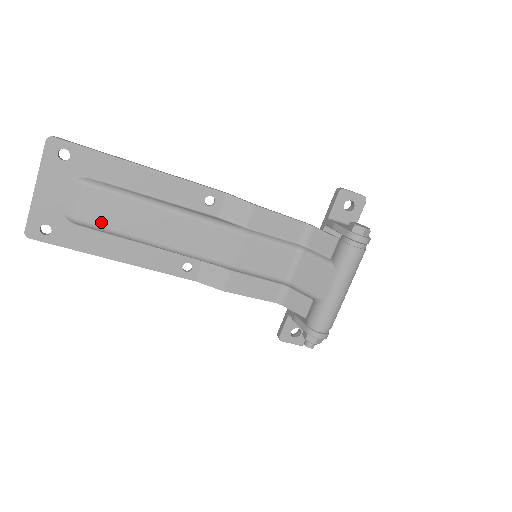
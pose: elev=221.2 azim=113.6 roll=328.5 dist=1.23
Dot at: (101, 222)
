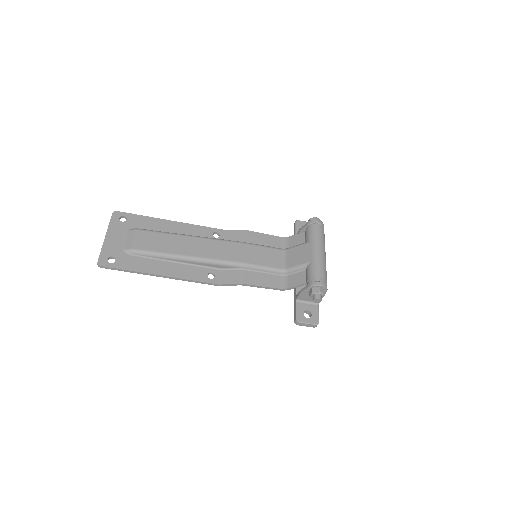
Dot at: (149, 248)
